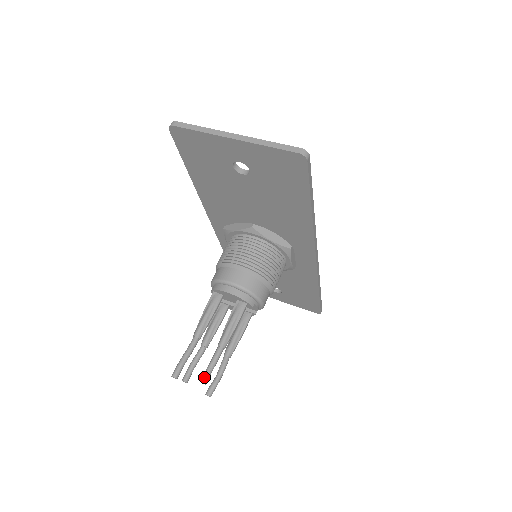
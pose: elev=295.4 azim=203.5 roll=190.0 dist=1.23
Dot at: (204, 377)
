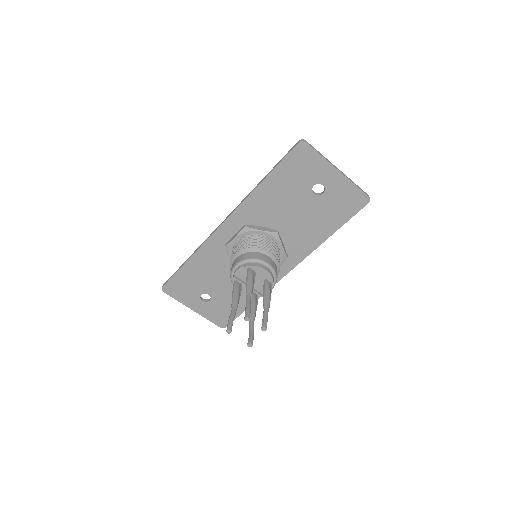
Dot at: (266, 324)
